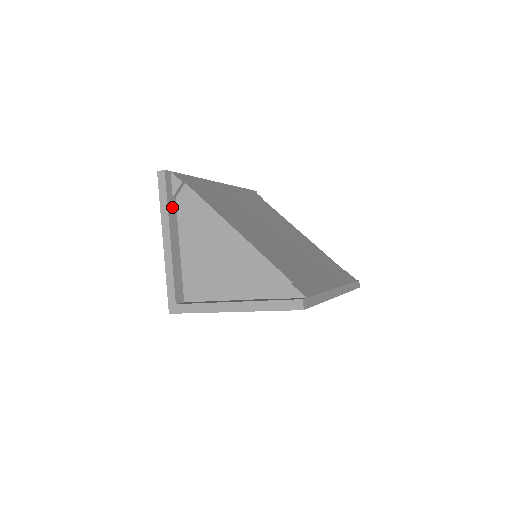
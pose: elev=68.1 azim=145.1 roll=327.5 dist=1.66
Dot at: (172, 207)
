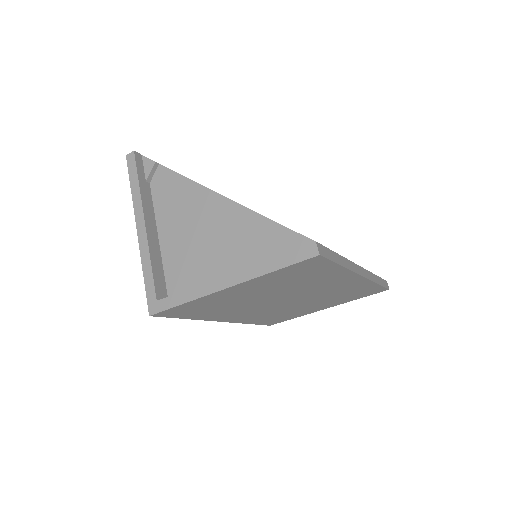
Dot at: (146, 191)
